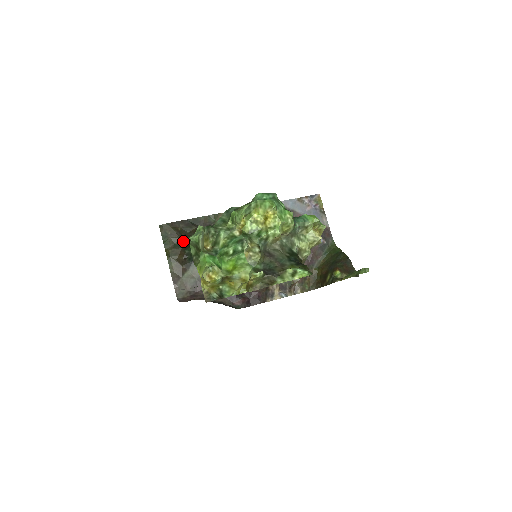
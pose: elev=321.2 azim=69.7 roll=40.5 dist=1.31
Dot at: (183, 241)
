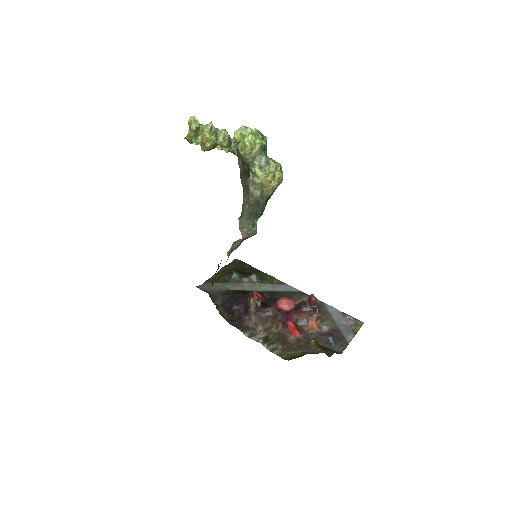
Dot at: (238, 270)
